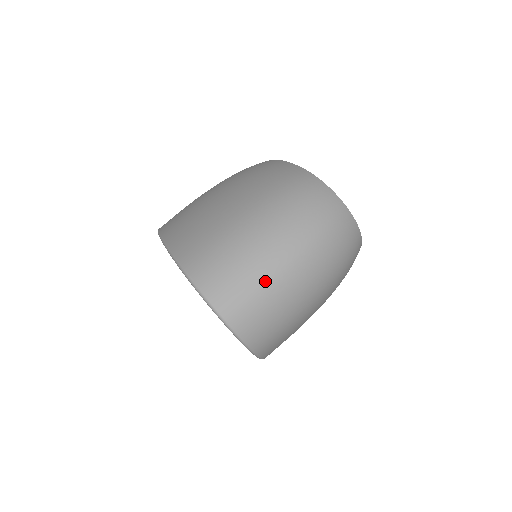
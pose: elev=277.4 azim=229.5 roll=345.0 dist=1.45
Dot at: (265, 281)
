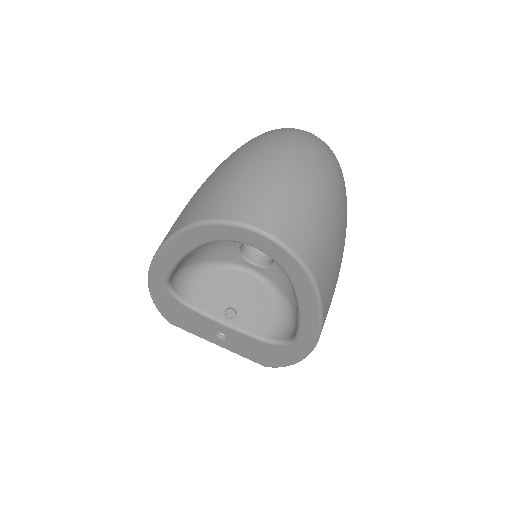
Dot at: (279, 185)
